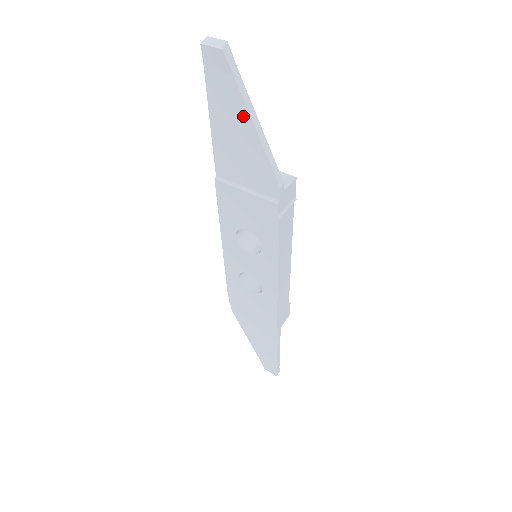
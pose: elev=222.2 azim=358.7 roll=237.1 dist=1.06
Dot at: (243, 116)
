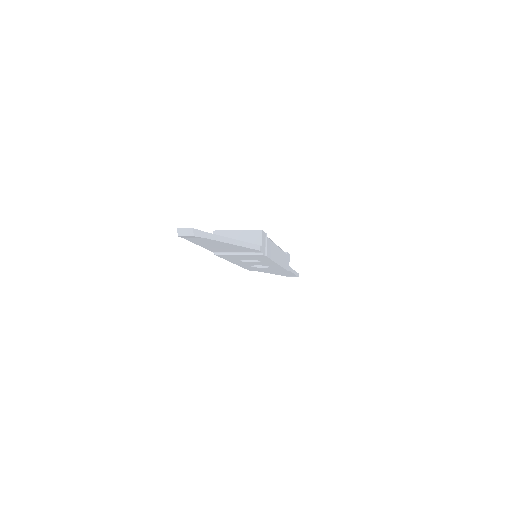
Dot at: (221, 243)
